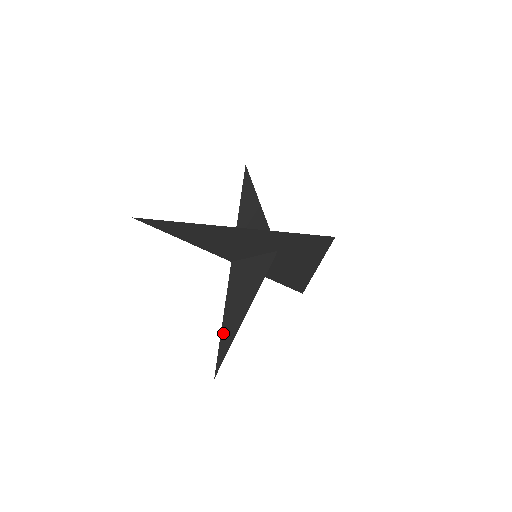
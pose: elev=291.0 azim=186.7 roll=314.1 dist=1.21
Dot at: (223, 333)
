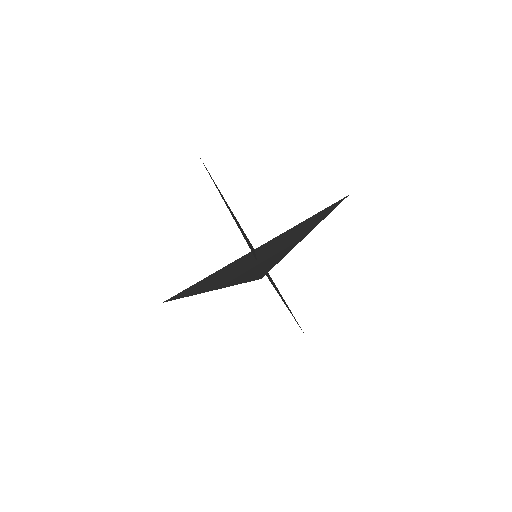
Dot at: (288, 307)
